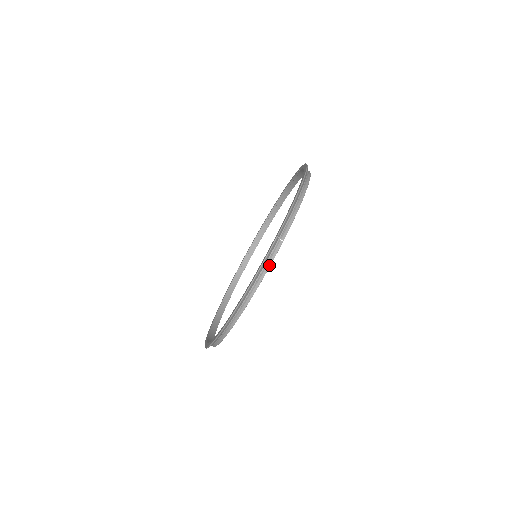
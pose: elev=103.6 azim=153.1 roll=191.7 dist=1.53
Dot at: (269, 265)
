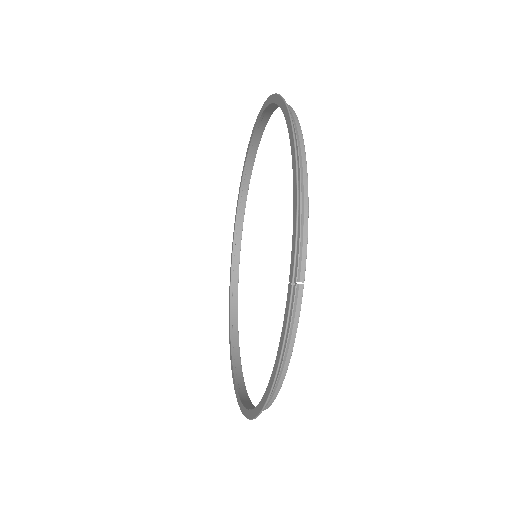
Dot at: (295, 328)
